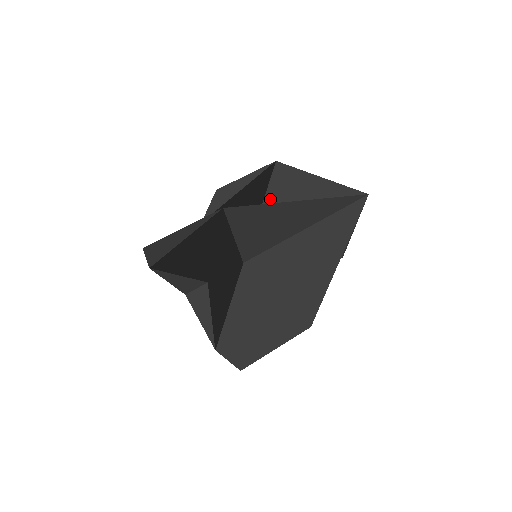
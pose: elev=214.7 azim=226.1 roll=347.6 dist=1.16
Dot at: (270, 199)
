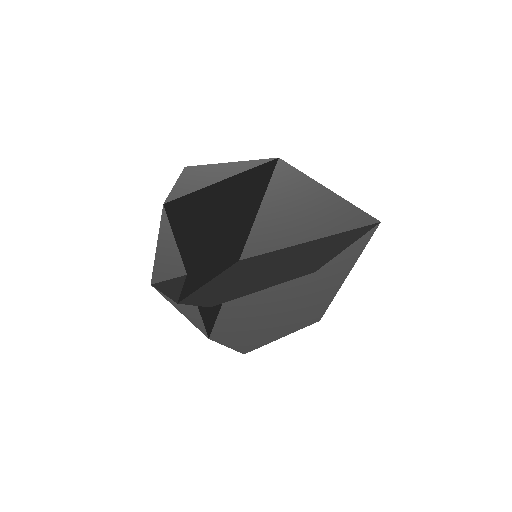
Dot at: occluded
